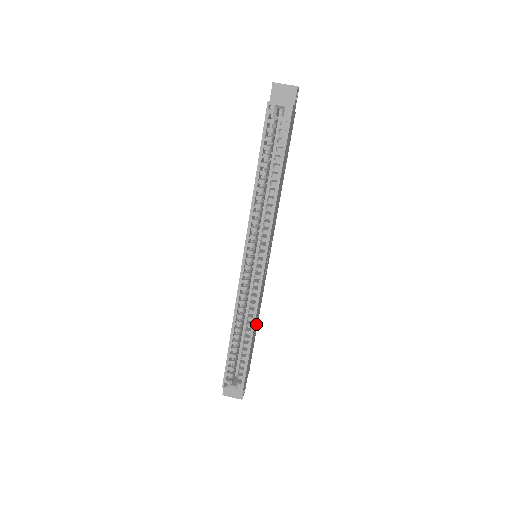
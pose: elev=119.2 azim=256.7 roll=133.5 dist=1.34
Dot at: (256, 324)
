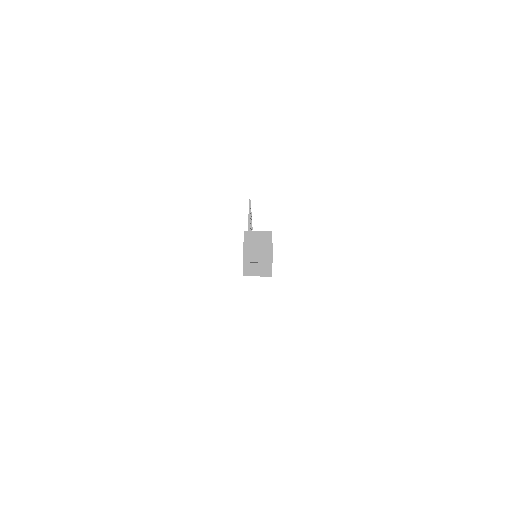
Dot at: occluded
